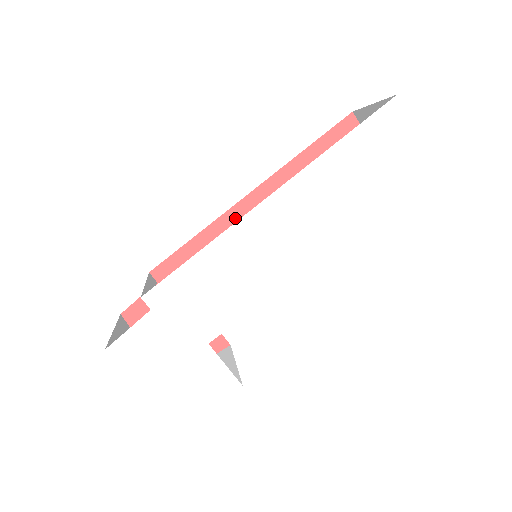
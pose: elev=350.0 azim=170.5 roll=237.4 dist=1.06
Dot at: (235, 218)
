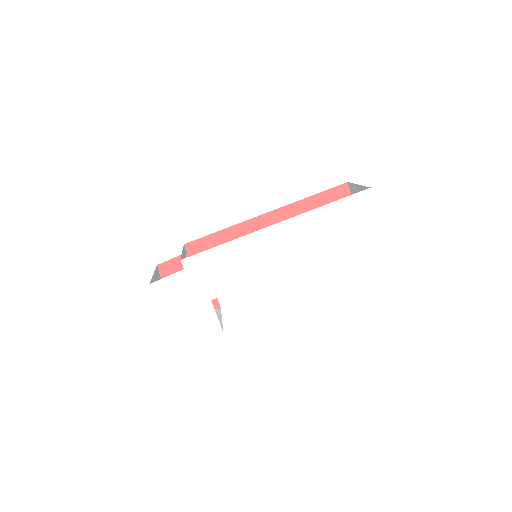
Dot at: (250, 227)
